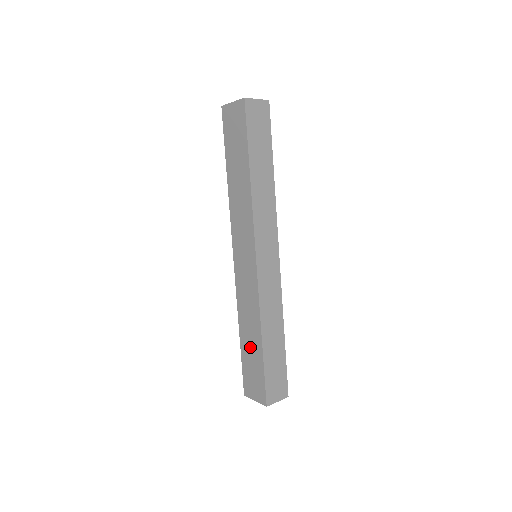
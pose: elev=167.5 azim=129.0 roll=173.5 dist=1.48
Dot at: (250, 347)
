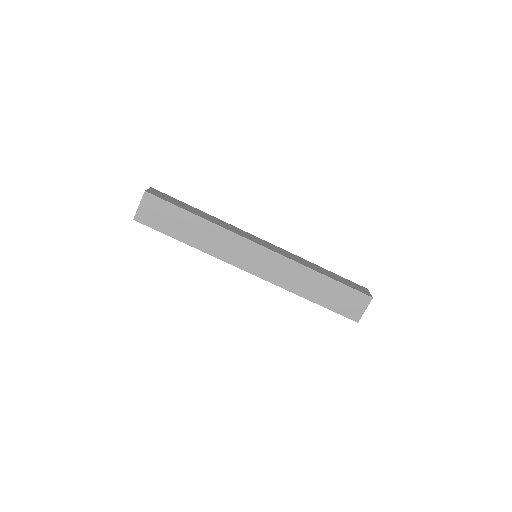
Dot at: (323, 292)
